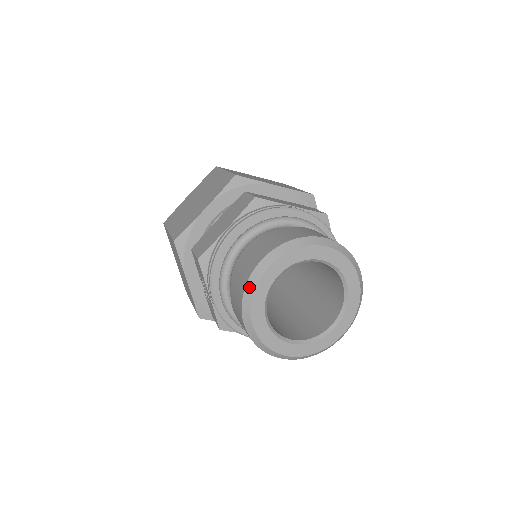
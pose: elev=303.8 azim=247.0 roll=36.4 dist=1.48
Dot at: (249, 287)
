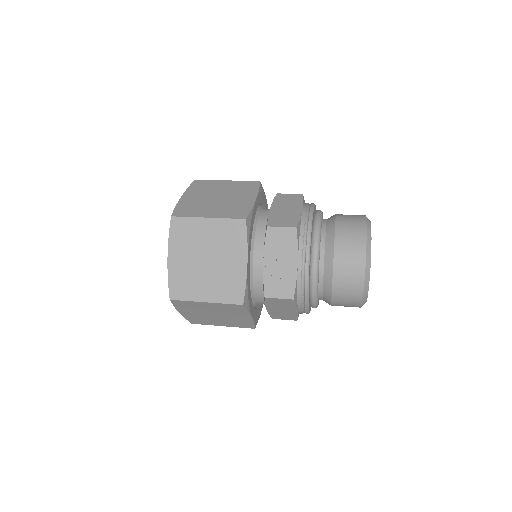
Dot at: (369, 238)
